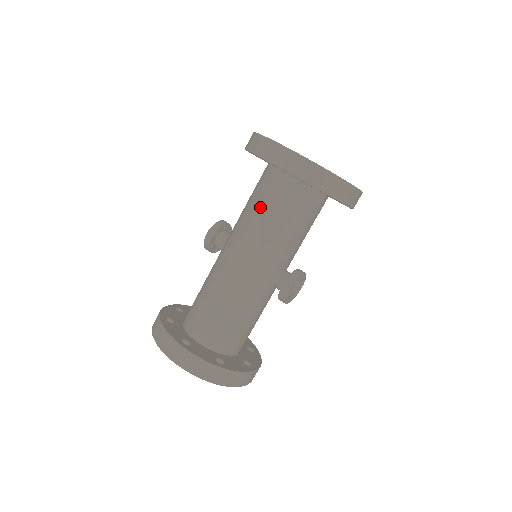
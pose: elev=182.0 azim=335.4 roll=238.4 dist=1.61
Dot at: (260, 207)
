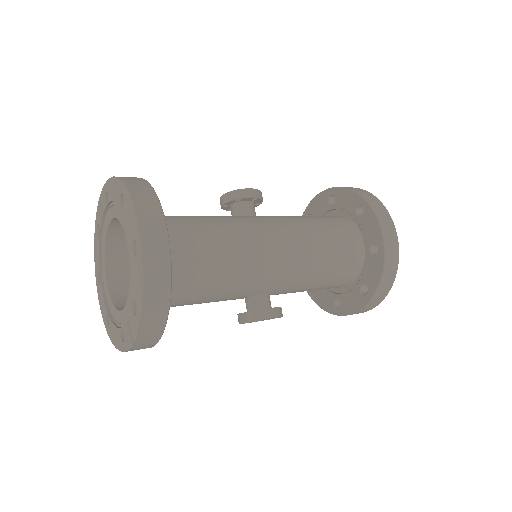
Dot at: (324, 236)
